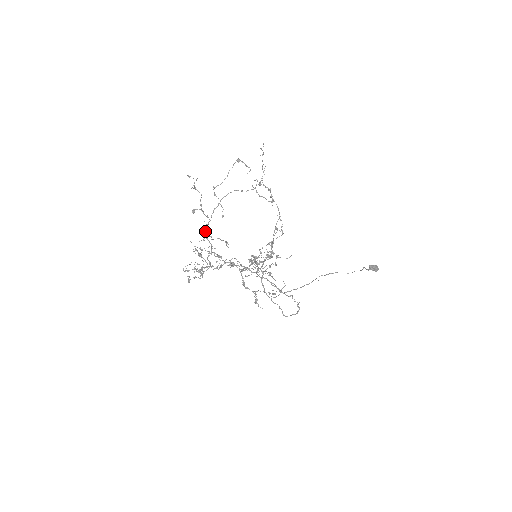
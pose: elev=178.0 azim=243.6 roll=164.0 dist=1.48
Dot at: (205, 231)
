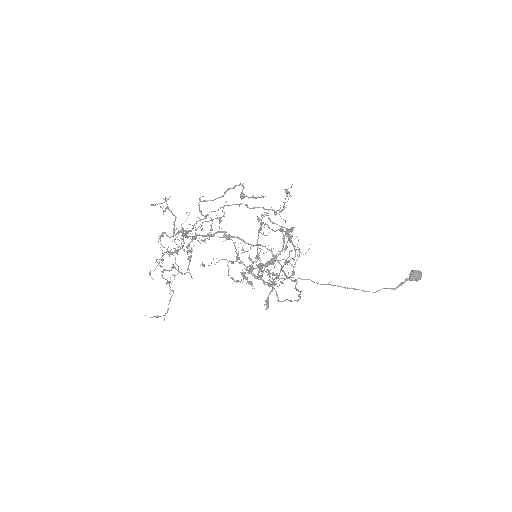
Dot at: (184, 234)
